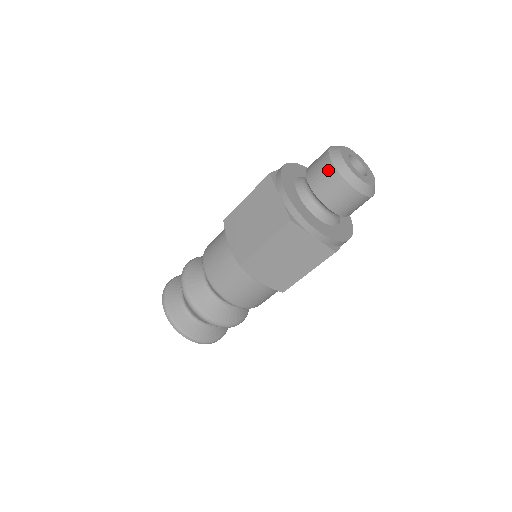
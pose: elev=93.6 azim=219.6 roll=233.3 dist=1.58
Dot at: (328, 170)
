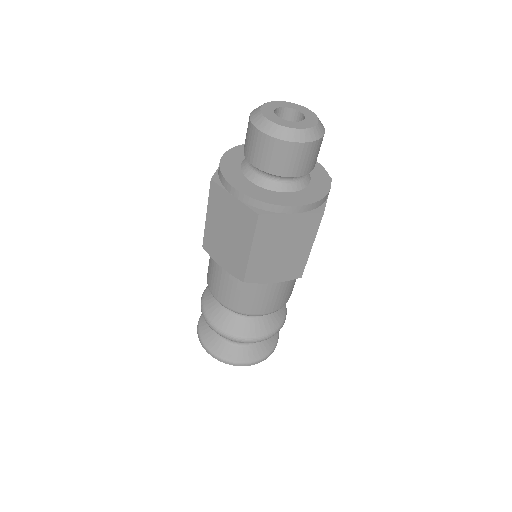
Dot at: (248, 122)
